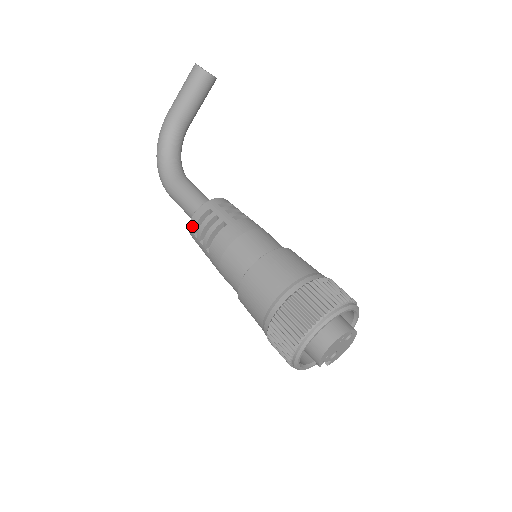
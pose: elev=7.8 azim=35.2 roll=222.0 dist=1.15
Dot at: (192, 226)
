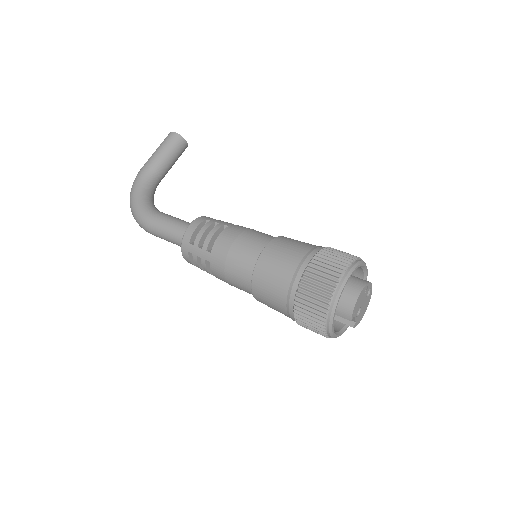
Dot at: (188, 235)
